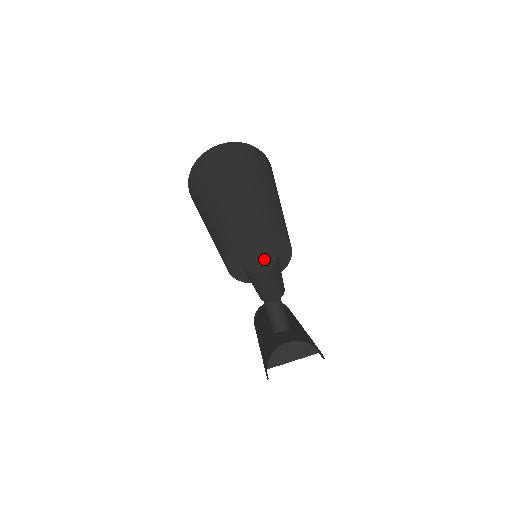
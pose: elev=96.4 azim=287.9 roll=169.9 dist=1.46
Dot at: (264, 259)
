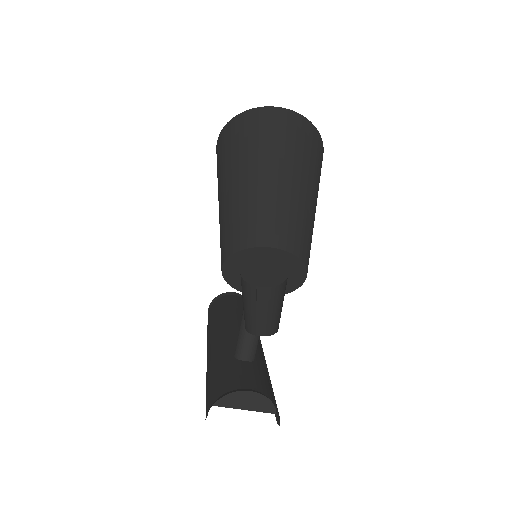
Dot at: (269, 276)
